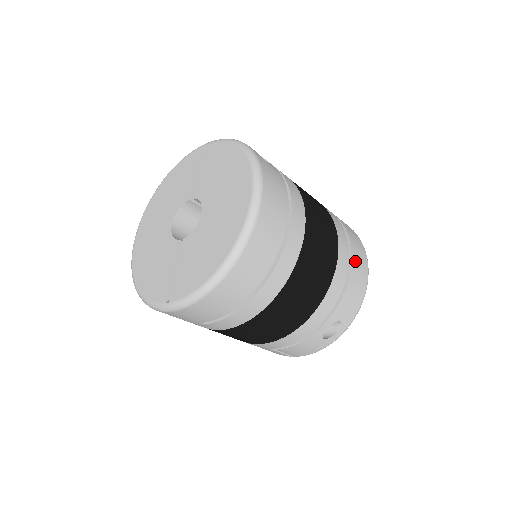
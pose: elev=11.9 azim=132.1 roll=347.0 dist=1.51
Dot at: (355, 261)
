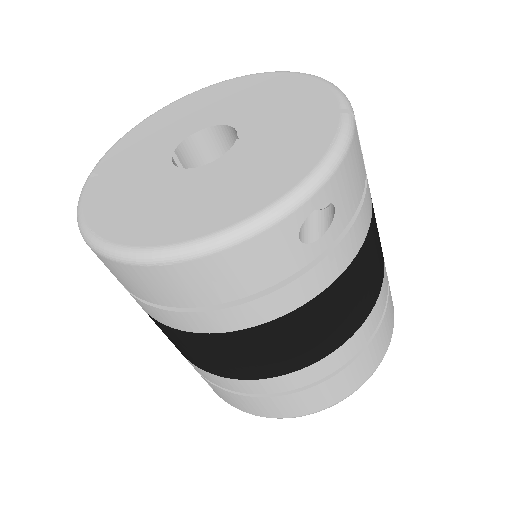
Dot at: (282, 401)
